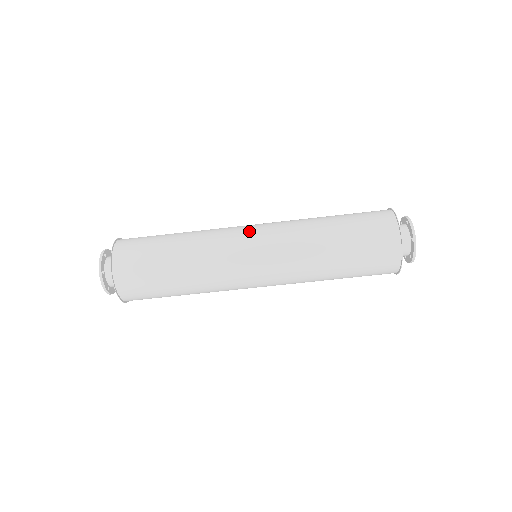
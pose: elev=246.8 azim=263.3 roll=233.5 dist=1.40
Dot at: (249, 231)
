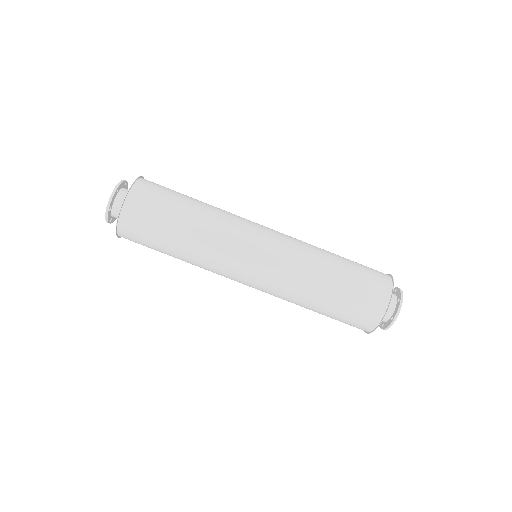
Dot at: (259, 244)
